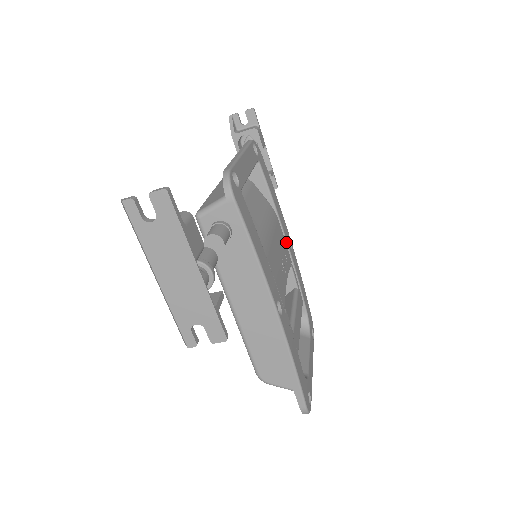
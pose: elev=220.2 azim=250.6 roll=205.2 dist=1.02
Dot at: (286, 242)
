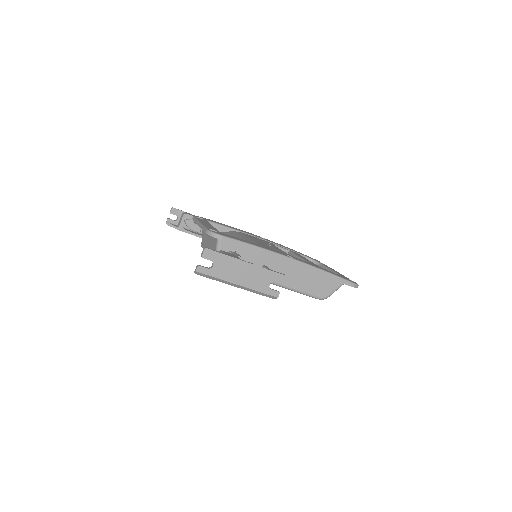
Dot at: occluded
